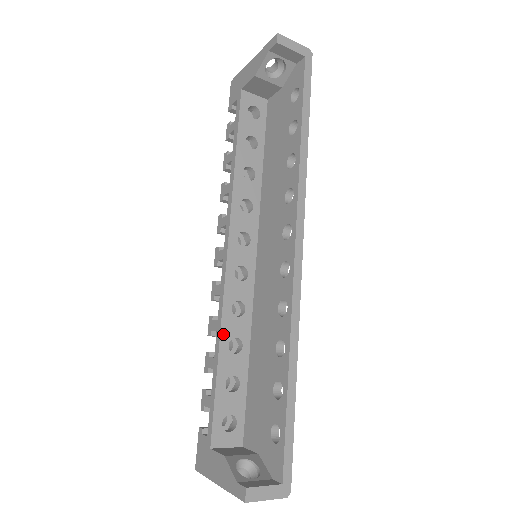
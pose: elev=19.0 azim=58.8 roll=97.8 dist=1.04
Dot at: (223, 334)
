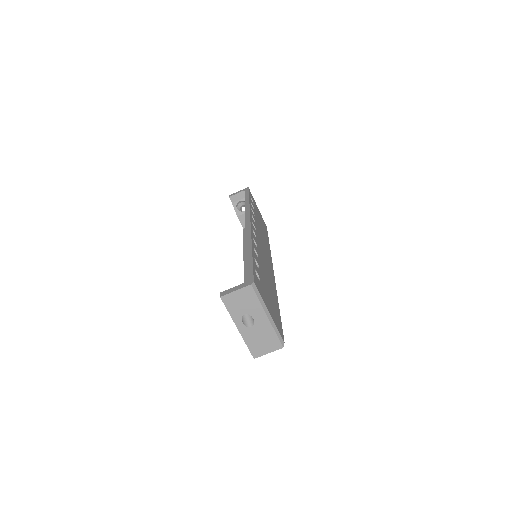
Dot at: occluded
